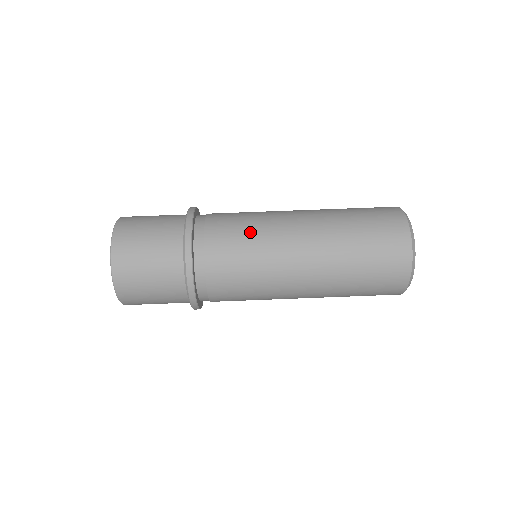
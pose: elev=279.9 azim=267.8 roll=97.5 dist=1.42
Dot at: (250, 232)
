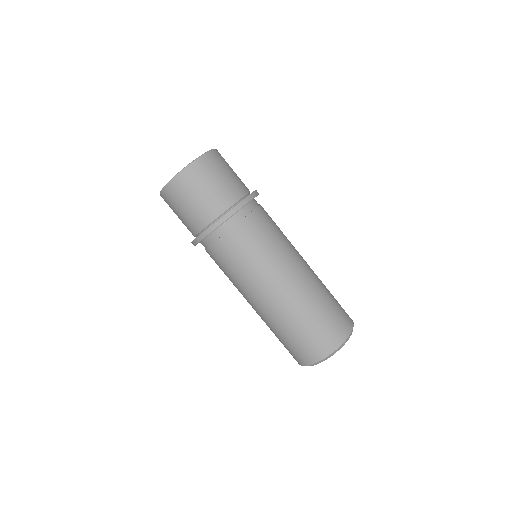
Dot at: (242, 266)
